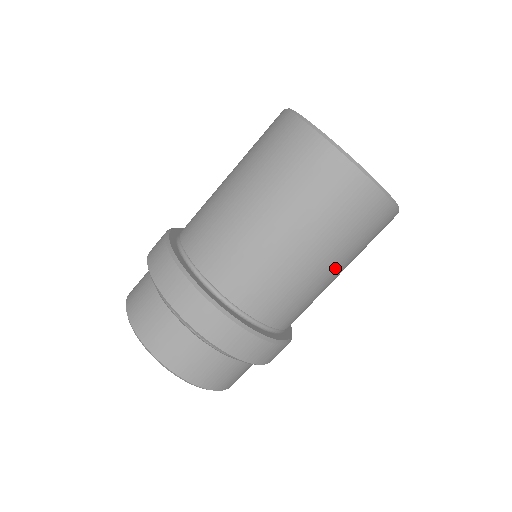
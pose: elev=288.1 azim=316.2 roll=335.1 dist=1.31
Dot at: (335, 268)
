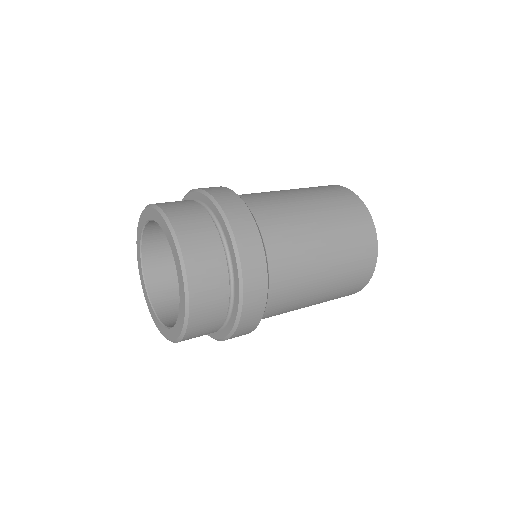
Dot at: (329, 262)
